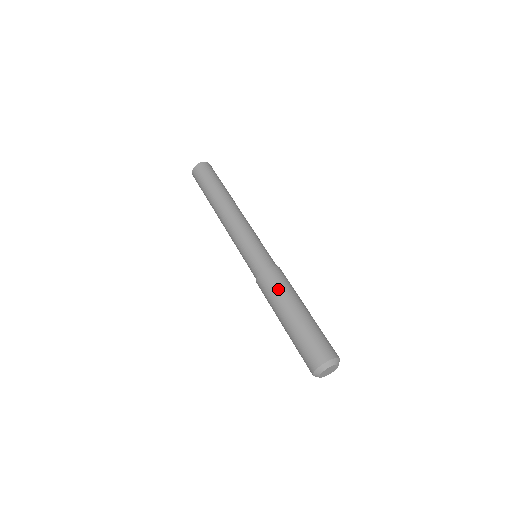
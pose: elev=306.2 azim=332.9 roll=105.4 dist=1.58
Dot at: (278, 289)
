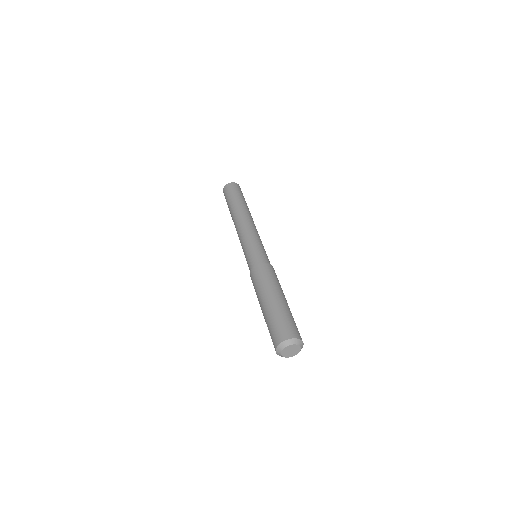
Dot at: (263, 280)
